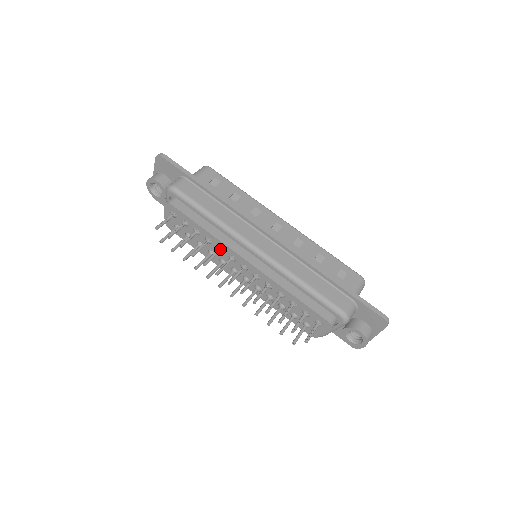
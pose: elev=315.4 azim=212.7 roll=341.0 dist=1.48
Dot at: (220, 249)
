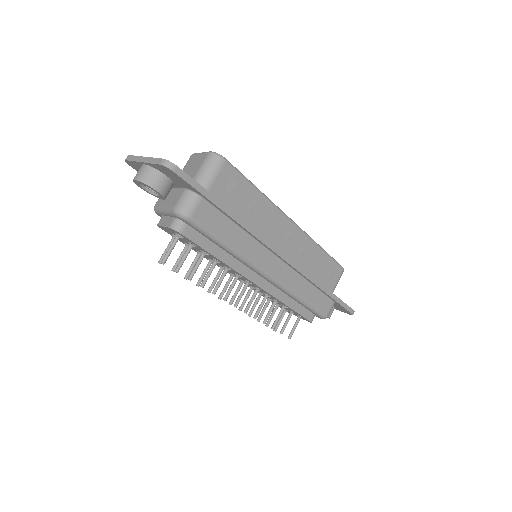
Dot at: (228, 270)
